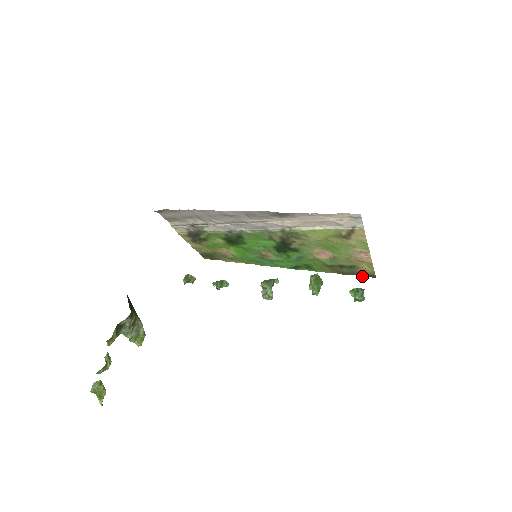
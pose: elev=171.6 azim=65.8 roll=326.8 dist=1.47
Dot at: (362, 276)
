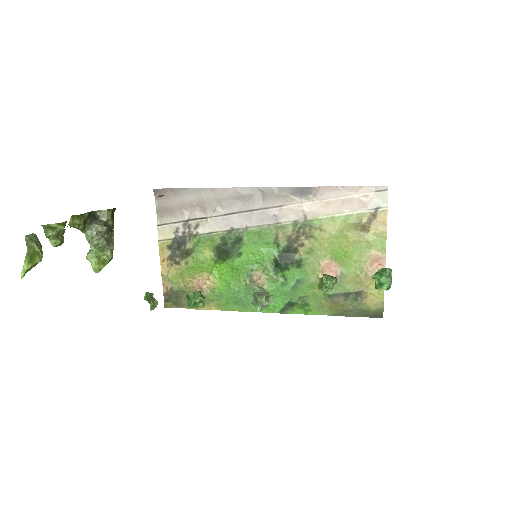
Dot at: occluded
